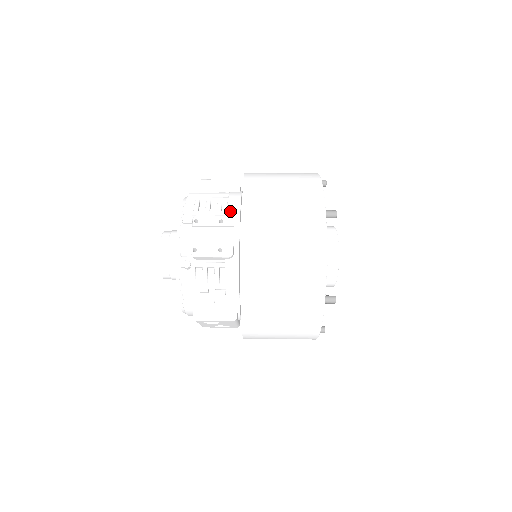
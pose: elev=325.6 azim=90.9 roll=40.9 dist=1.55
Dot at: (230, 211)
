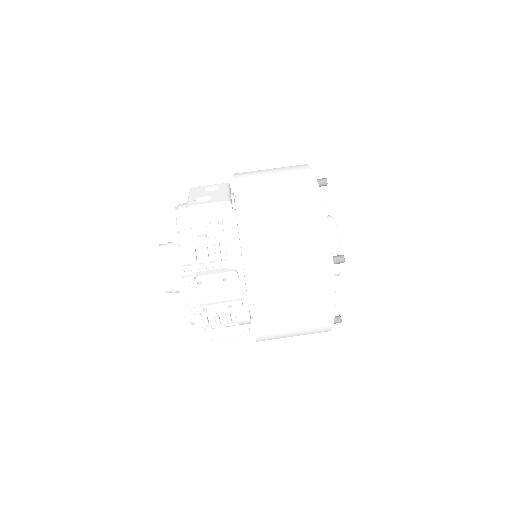
Dot at: (231, 261)
